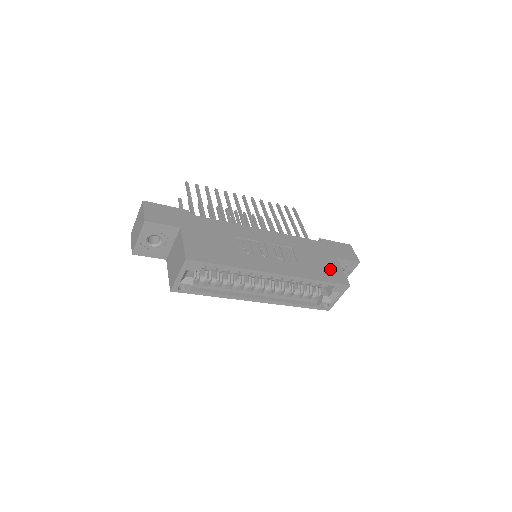
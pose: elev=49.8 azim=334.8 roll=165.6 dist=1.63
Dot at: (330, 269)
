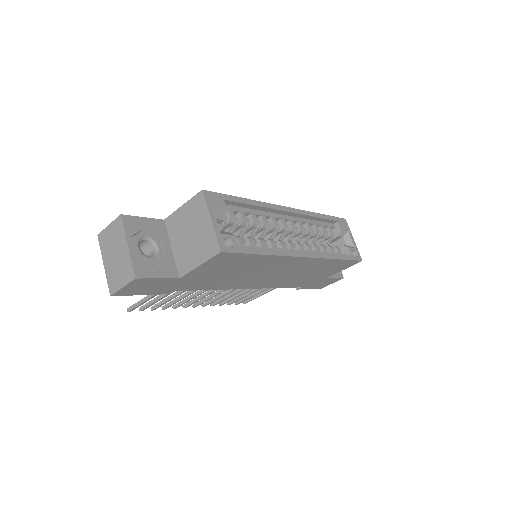
Dot at: occluded
